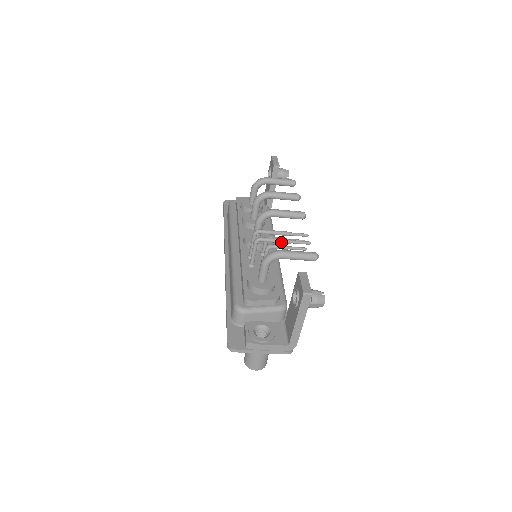
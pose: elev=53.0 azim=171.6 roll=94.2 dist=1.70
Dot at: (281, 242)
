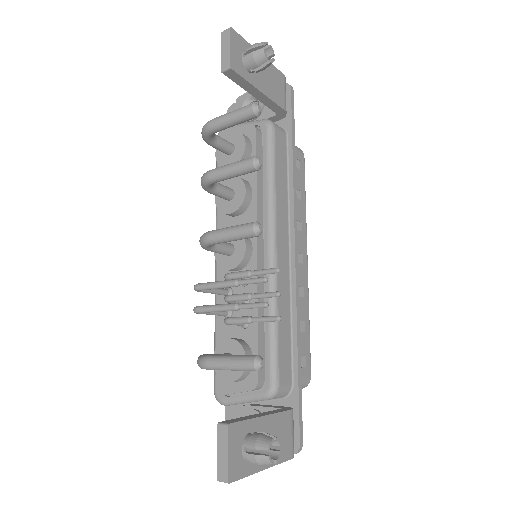
Dot at: (224, 311)
